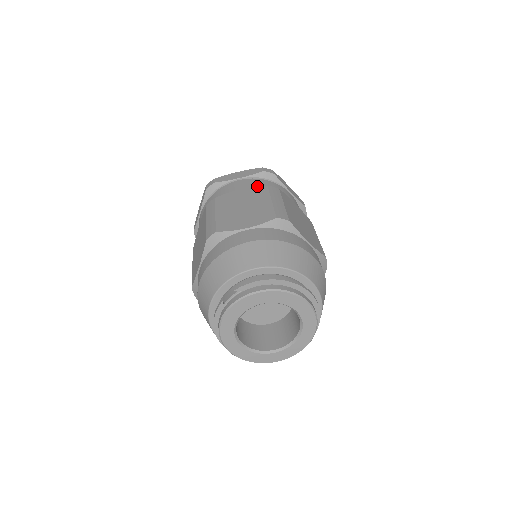
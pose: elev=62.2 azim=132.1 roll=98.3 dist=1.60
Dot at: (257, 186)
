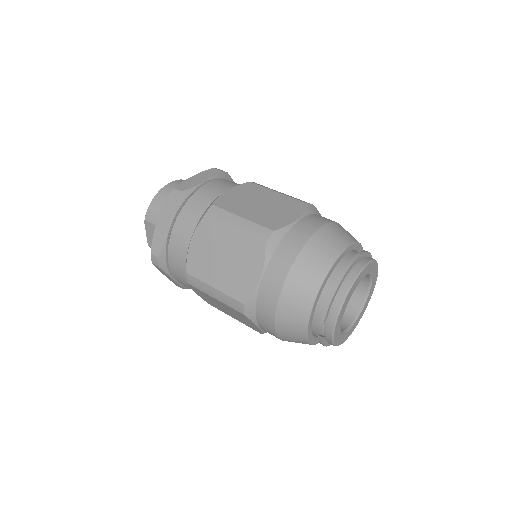
Dot at: (197, 225)
